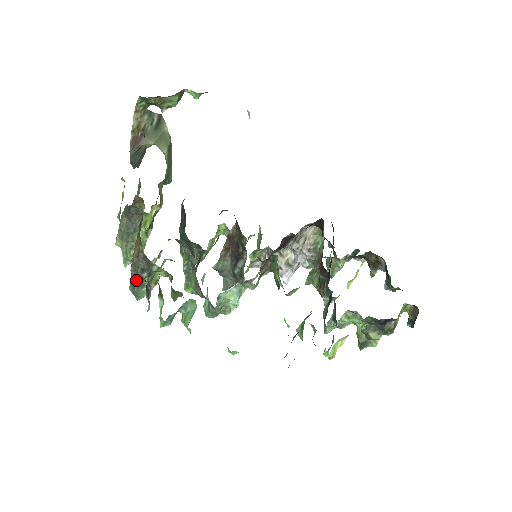
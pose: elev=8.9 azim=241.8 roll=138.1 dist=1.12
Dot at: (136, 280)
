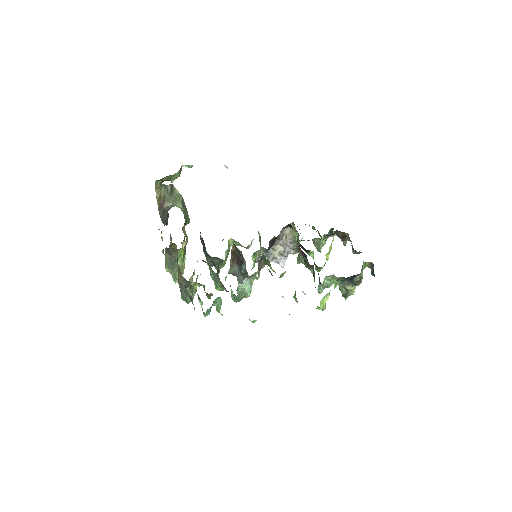
Dot at: (184, 293)
